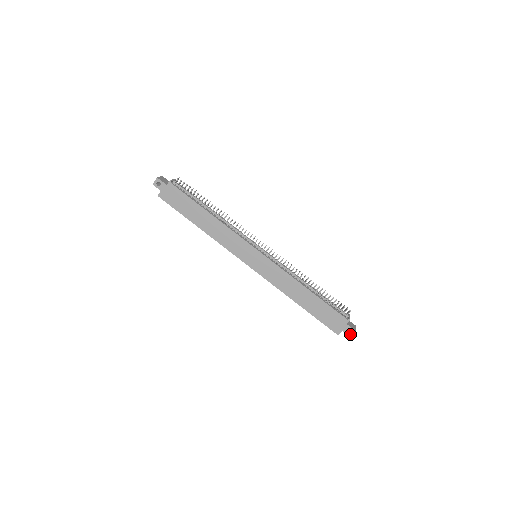
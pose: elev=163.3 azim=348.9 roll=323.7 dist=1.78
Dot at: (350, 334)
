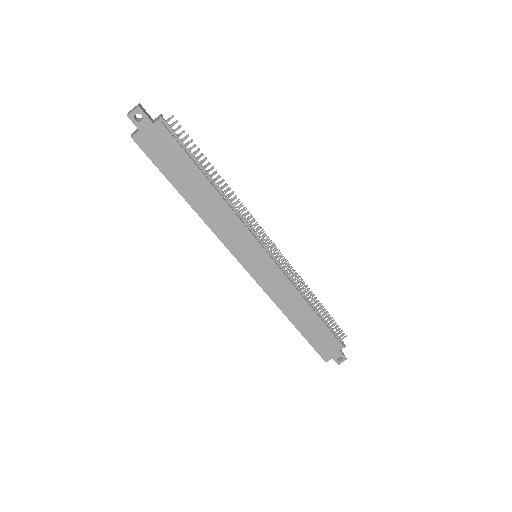
Dot at: (339, 362)
